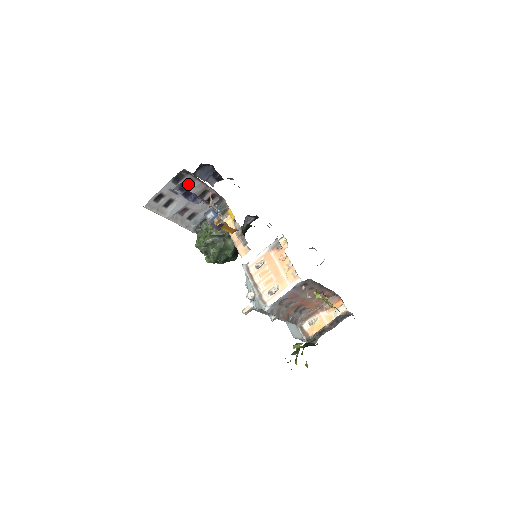
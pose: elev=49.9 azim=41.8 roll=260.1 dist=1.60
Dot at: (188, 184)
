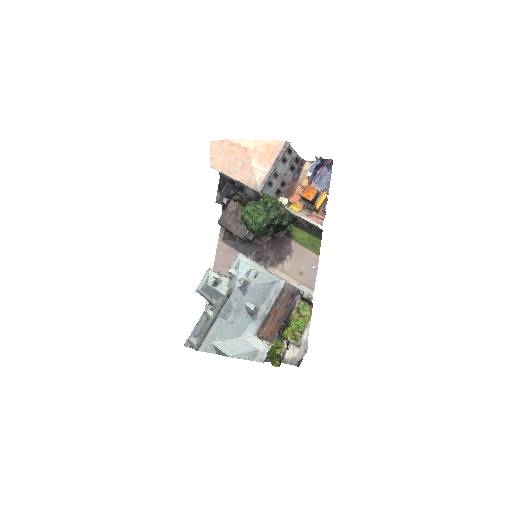
Dot at: (291, 169)
